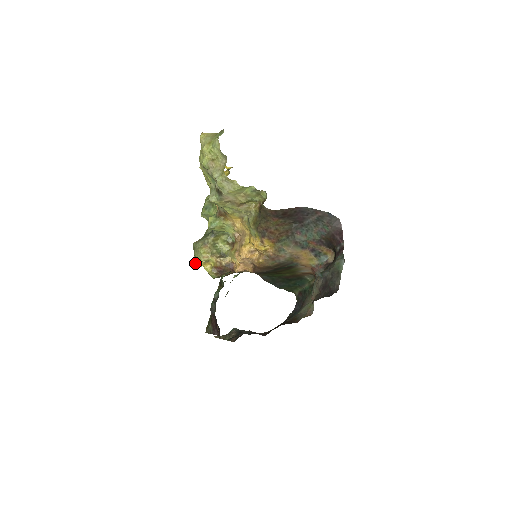
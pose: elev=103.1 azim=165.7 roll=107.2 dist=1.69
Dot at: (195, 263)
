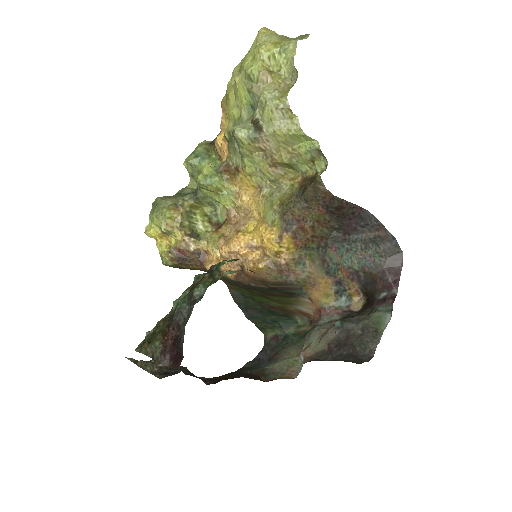
Dot at: (146, 228)
